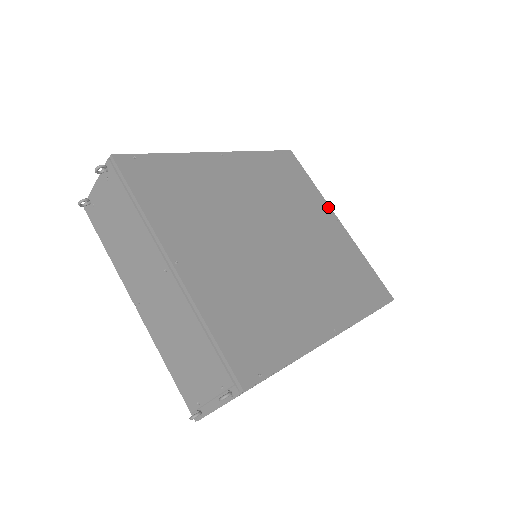
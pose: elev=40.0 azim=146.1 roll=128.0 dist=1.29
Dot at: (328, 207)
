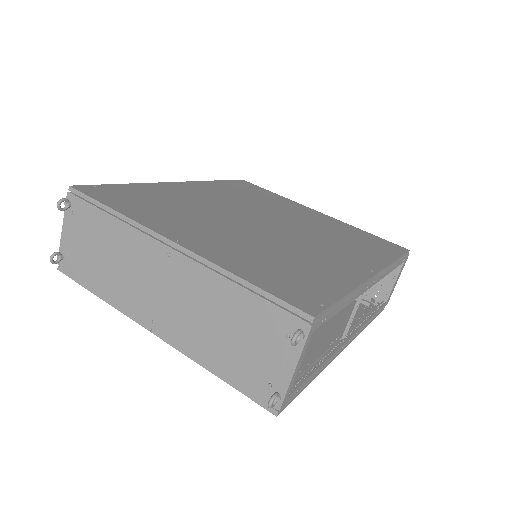
Dot at: (301, 205)
